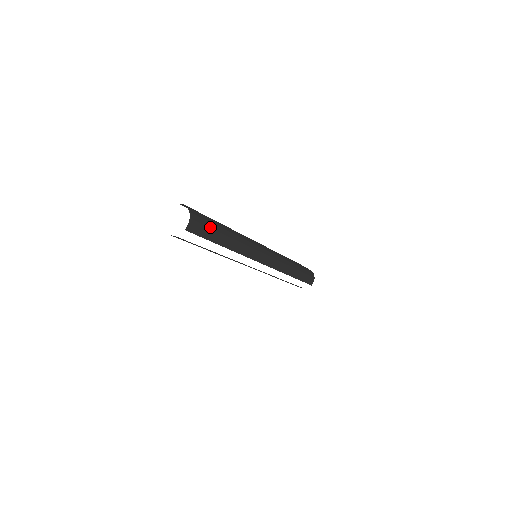
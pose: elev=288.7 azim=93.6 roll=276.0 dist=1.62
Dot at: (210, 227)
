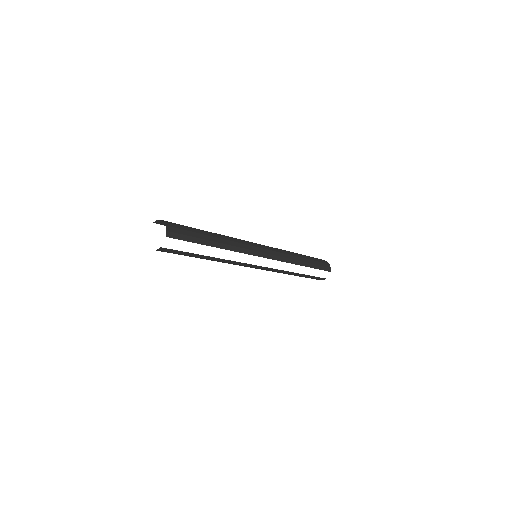
Dot at: (190, 231)
